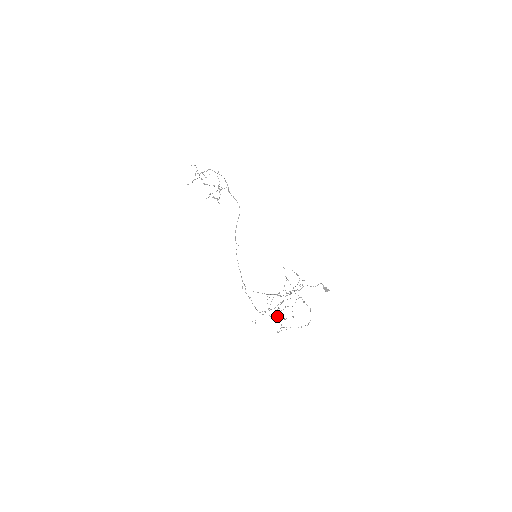
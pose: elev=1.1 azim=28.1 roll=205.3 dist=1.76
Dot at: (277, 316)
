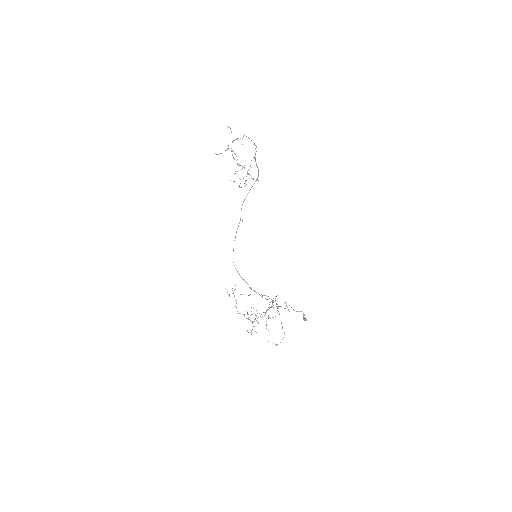
Dot at: occluded
